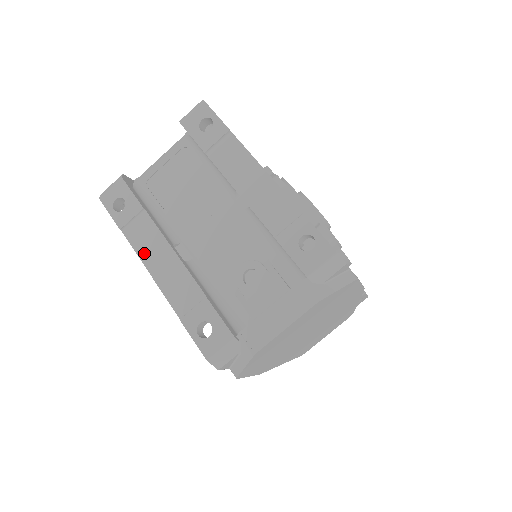
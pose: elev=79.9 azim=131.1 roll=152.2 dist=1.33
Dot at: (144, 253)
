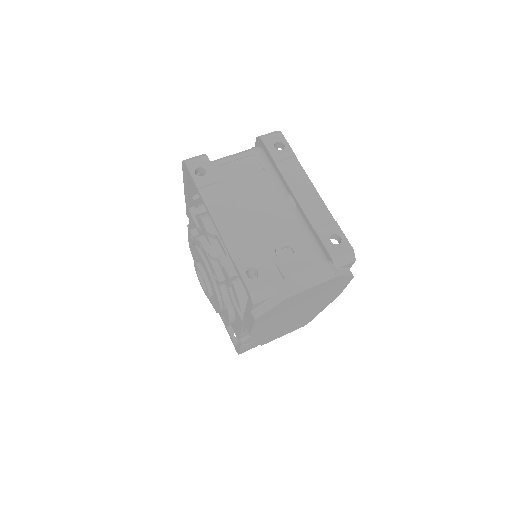
Dot at: (214, 210)
